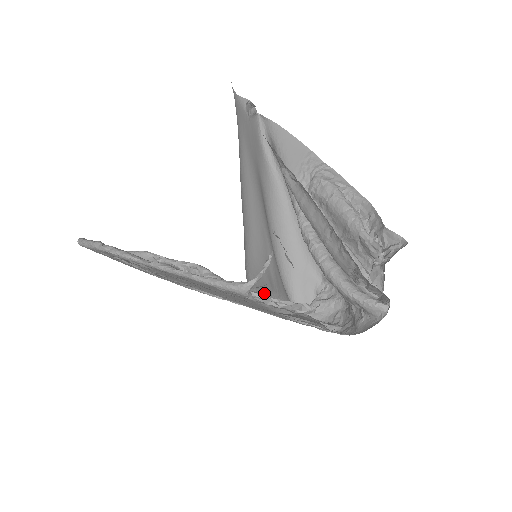
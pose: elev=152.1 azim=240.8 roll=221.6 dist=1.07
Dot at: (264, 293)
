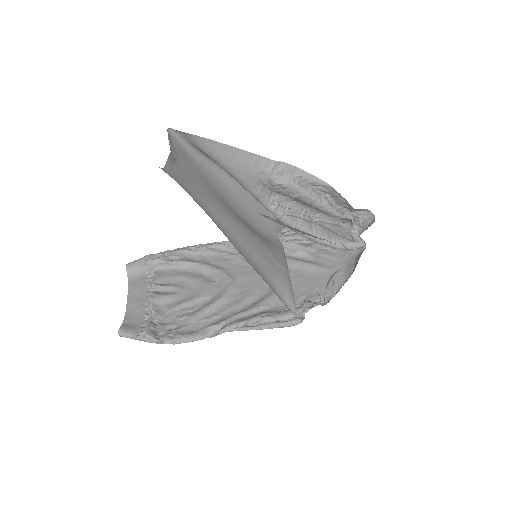
Dot at: (293, 295)
